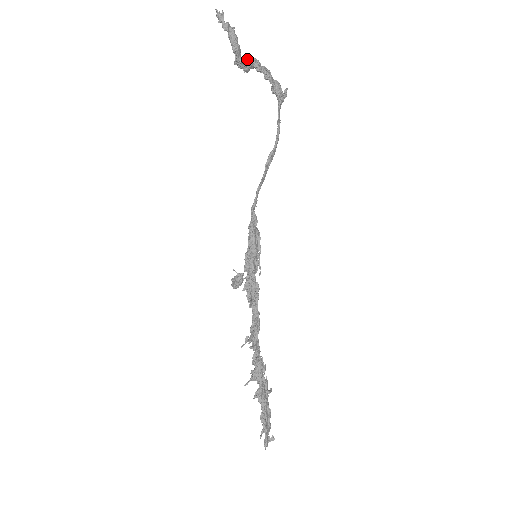
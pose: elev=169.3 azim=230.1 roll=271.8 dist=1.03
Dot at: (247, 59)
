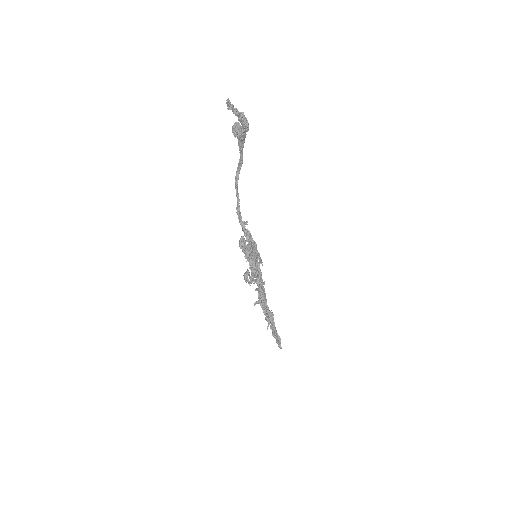
Dot at: (238, 127)
